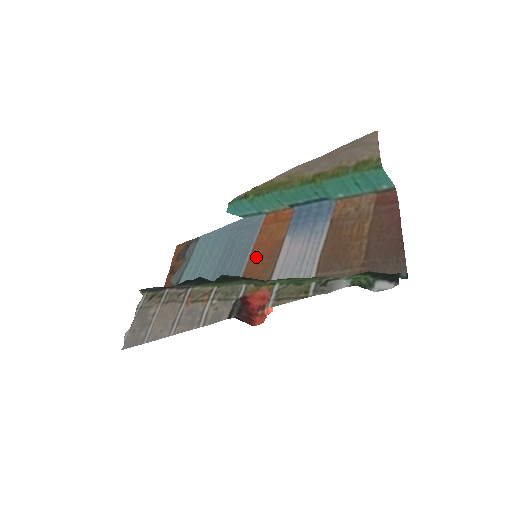
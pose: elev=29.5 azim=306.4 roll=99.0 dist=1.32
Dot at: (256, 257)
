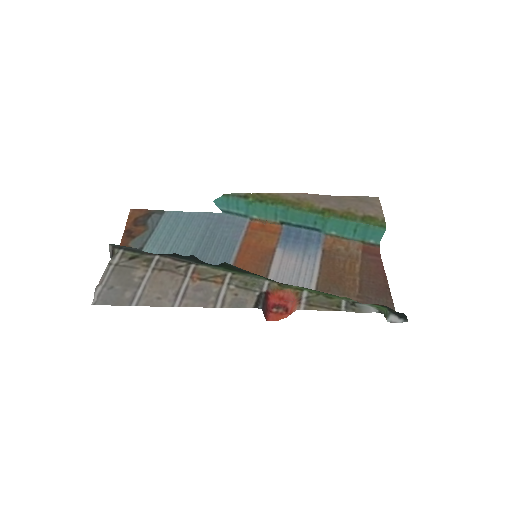
Dot at: (246, 256)
